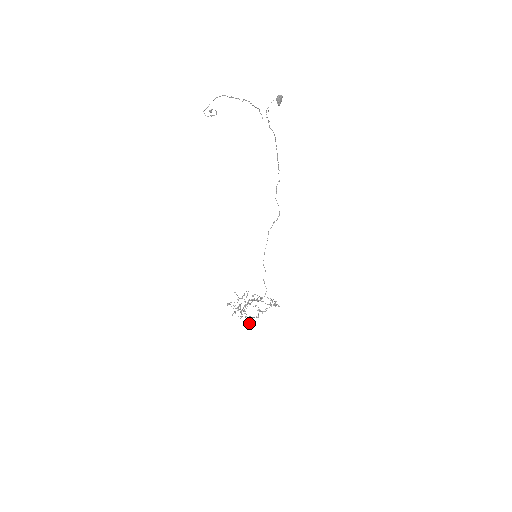
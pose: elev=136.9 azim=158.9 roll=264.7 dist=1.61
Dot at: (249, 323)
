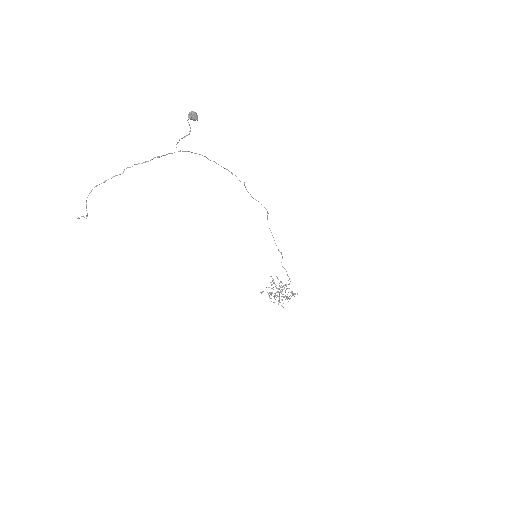
Dot at: occluded
